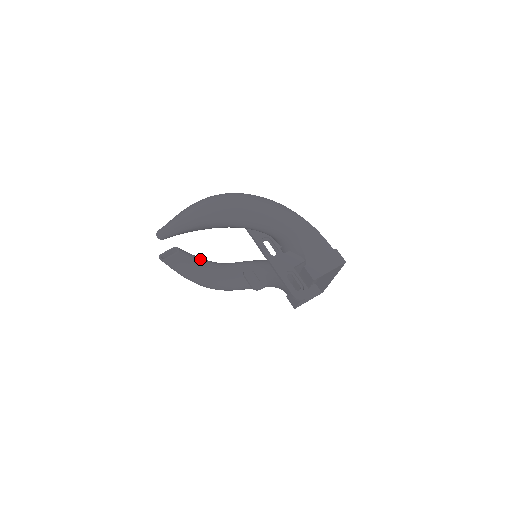
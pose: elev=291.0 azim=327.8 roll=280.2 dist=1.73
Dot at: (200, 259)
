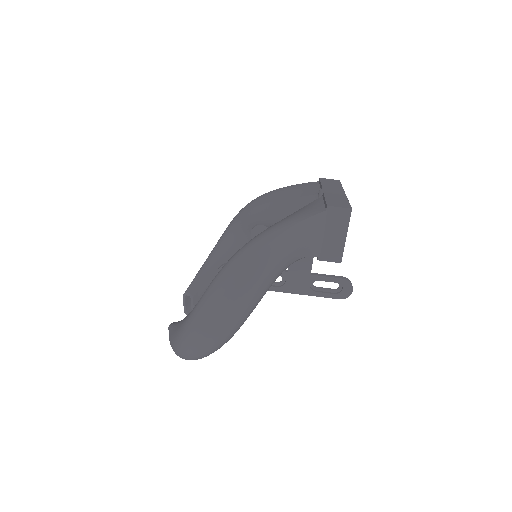
Dot at: (209, 269)
